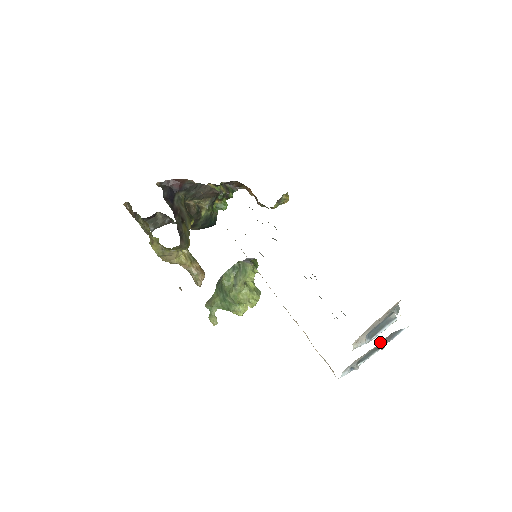
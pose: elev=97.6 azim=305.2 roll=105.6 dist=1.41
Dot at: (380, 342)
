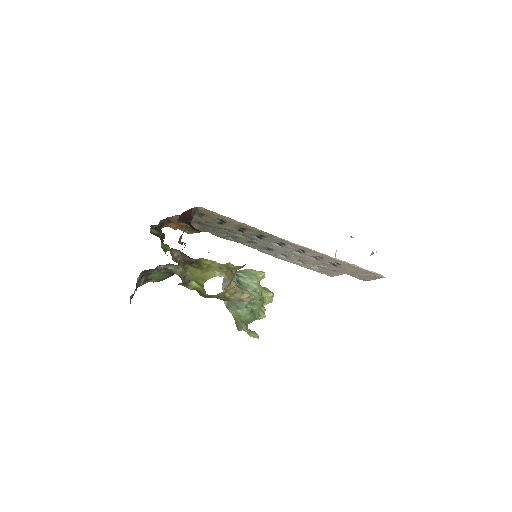
Dot at: occluded
